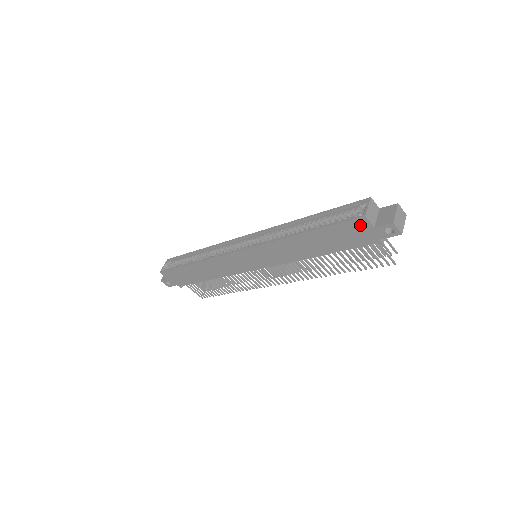
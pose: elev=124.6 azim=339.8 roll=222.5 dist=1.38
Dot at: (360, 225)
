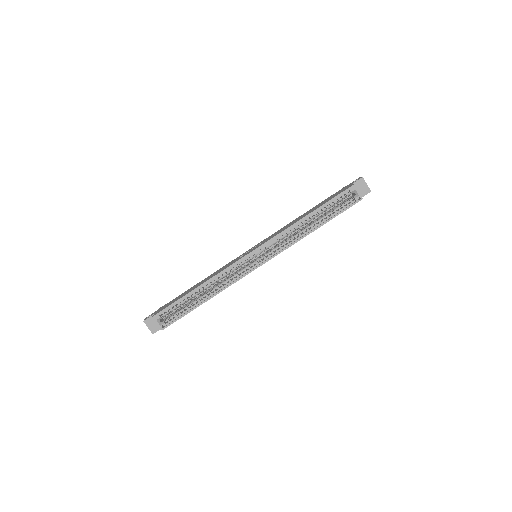
Dot at: occluded
